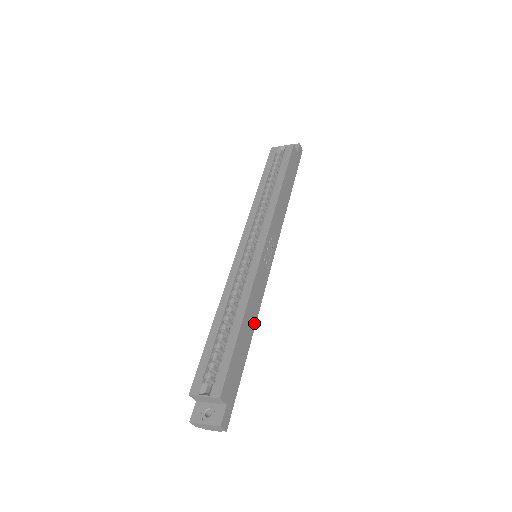
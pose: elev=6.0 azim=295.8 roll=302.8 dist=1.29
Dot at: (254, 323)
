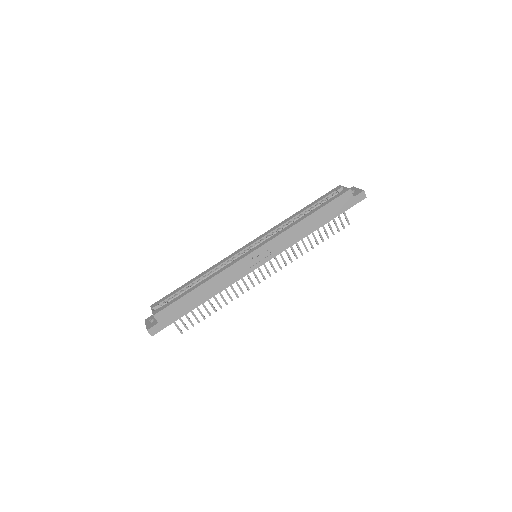
Dot at: (214, 294)
